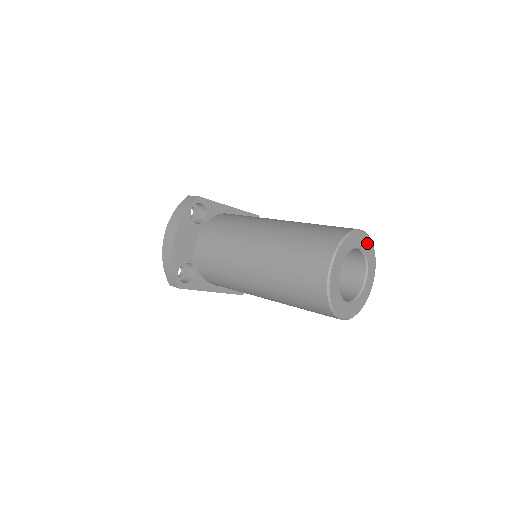
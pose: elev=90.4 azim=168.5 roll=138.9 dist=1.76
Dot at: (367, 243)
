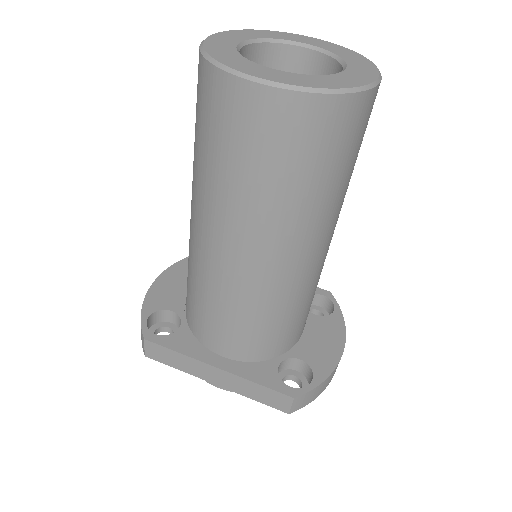
Dot at: (332, 47)
